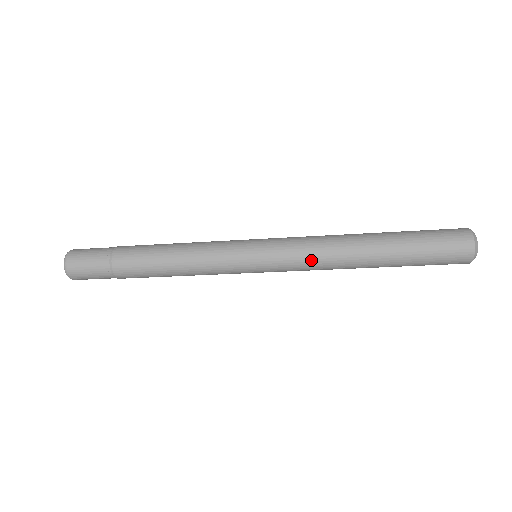
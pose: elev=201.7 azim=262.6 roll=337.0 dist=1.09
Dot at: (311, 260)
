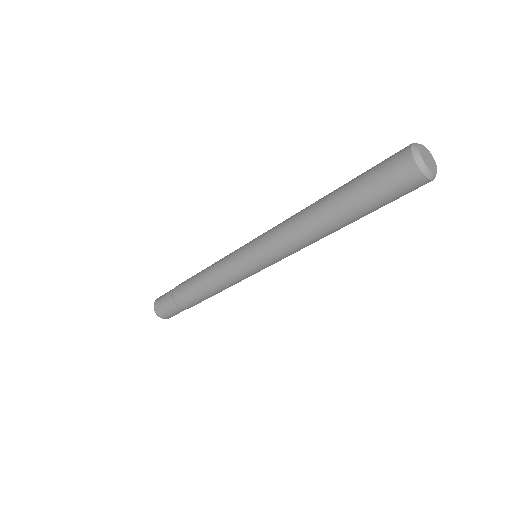
Dot at: (280, 235)
